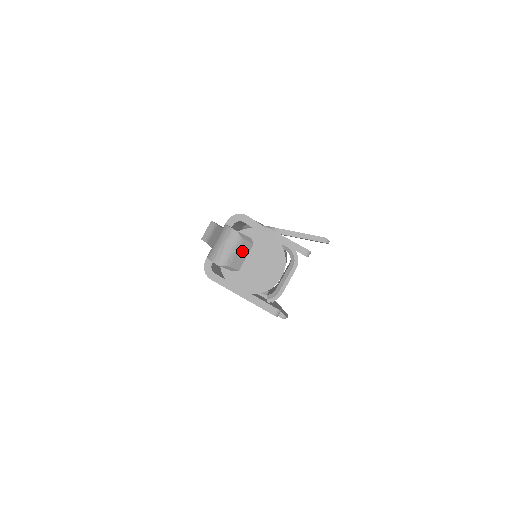
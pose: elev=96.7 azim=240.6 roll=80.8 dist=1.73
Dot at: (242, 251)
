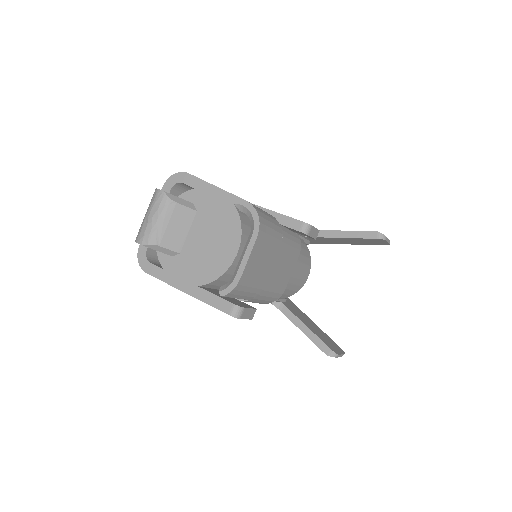
Dot at: (178, 222)
